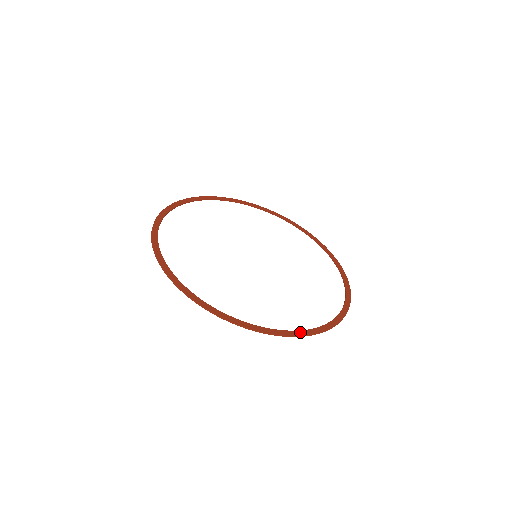
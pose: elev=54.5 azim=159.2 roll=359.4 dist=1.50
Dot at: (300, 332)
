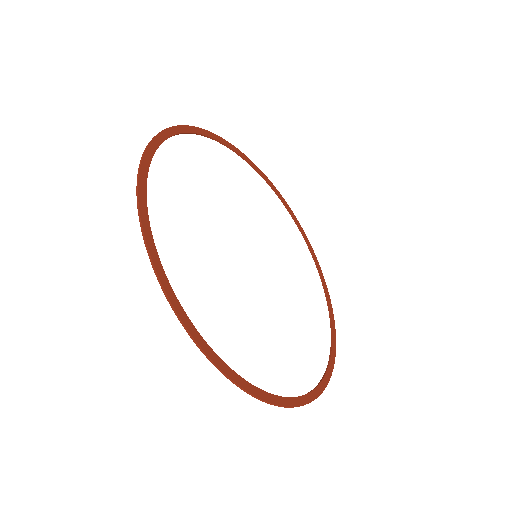
Dot at: (324, 381)
